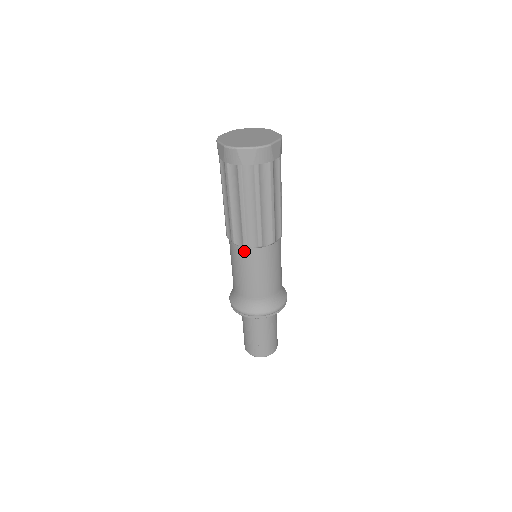
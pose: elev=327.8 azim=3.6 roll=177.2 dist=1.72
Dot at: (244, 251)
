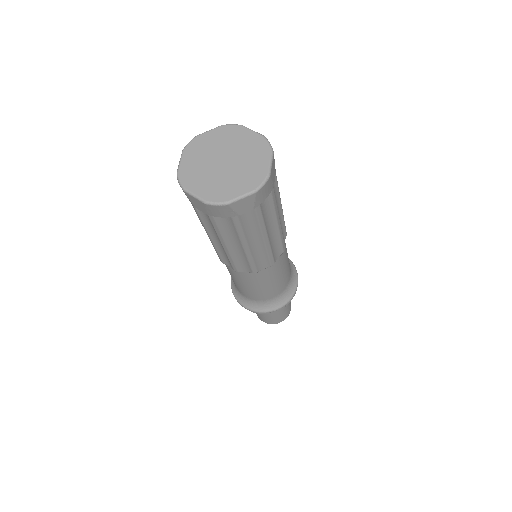
Dot at: occluded
